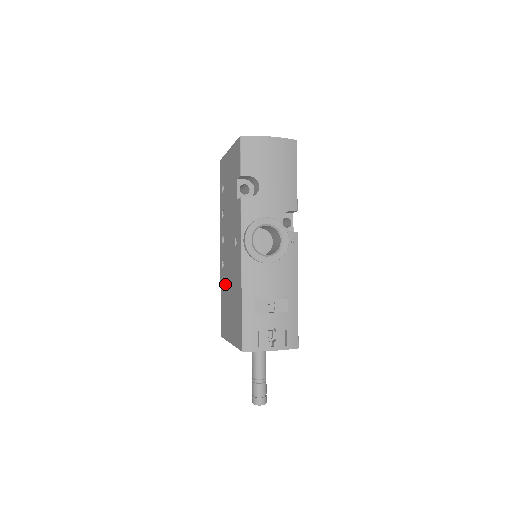
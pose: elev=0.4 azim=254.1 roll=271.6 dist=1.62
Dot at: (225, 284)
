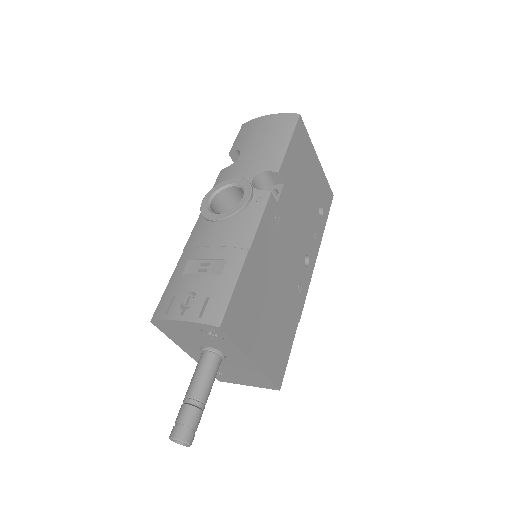
Dot at: occluded
